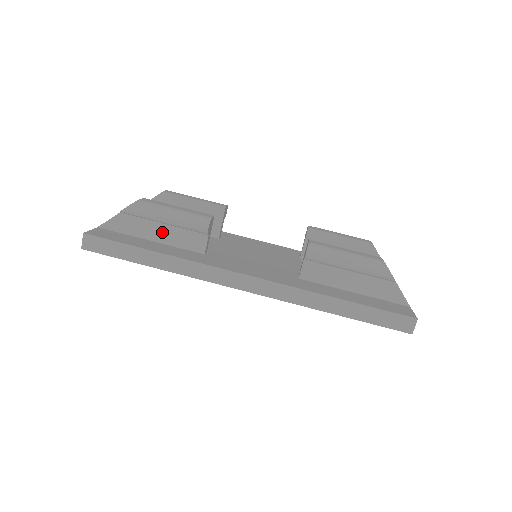
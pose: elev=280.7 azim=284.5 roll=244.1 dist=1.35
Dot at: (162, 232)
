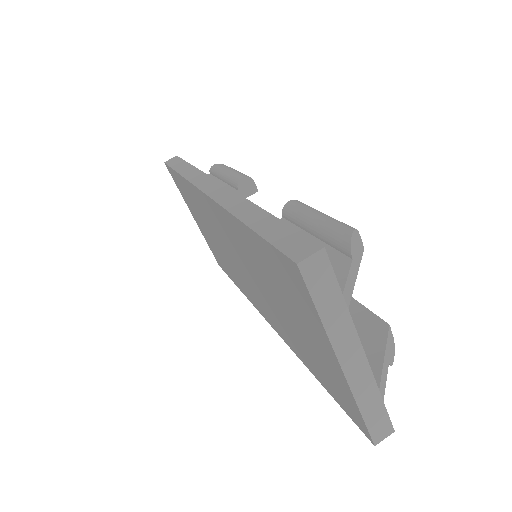
Dot at: occluded
